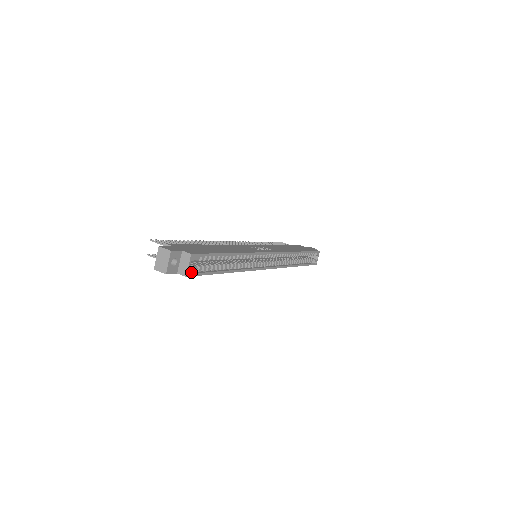
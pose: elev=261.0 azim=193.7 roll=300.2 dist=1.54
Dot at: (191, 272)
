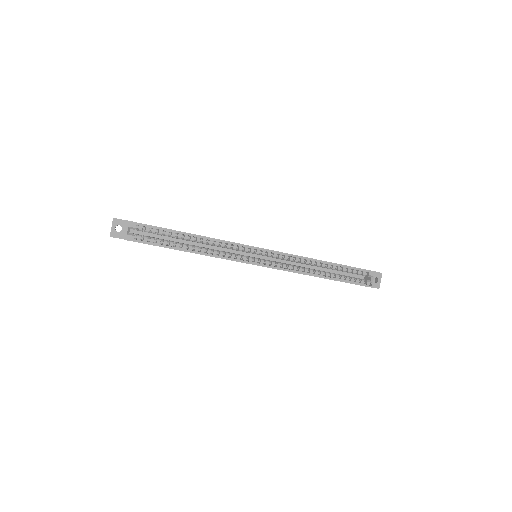
Dot at: (130, 237)
